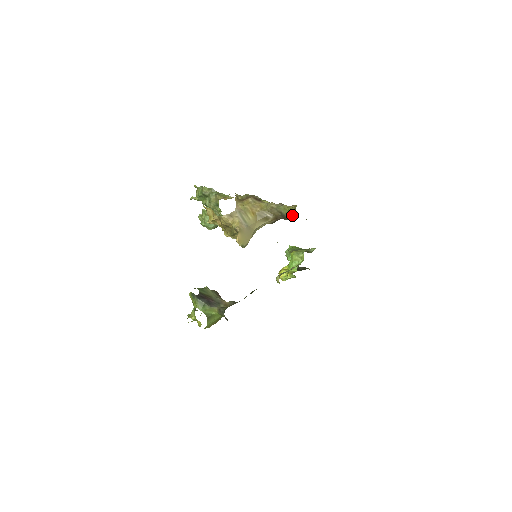
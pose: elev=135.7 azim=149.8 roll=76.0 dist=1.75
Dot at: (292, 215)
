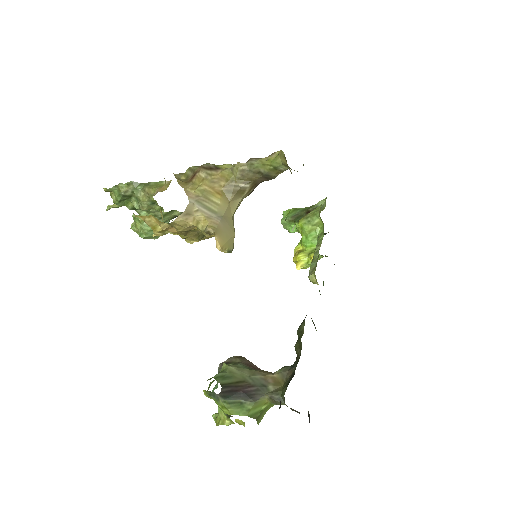
Dot at: (280, 169)
